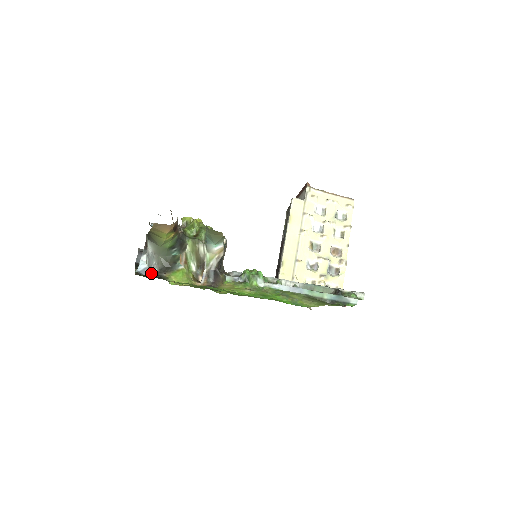
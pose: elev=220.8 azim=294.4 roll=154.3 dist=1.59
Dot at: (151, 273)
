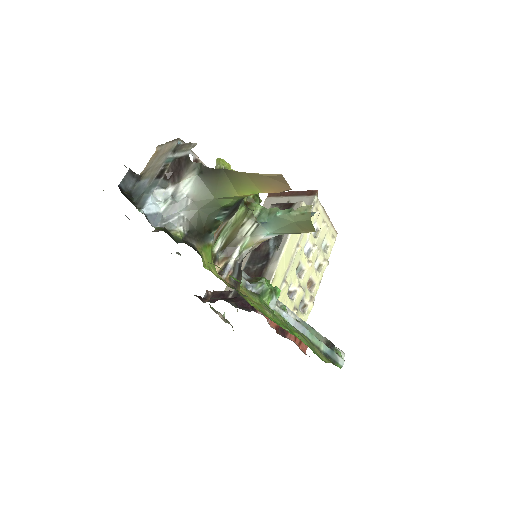
Dot at: (169, 229)
